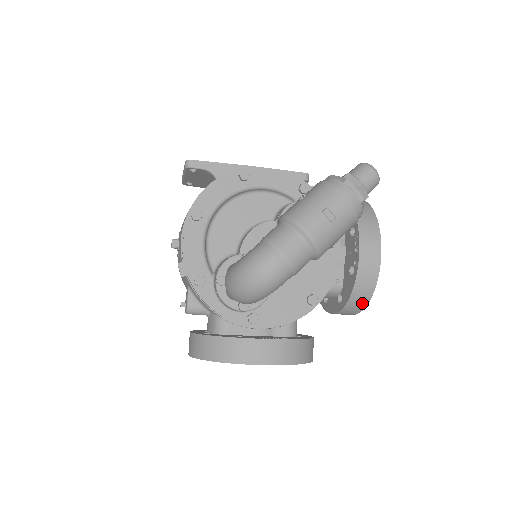
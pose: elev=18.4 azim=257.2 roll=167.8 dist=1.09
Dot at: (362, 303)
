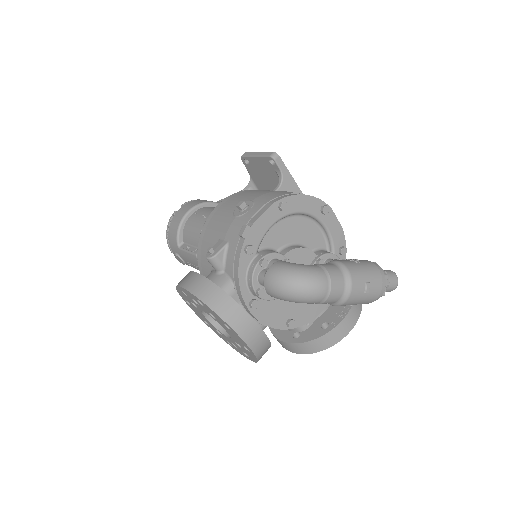
Dot at: (310, 350)
